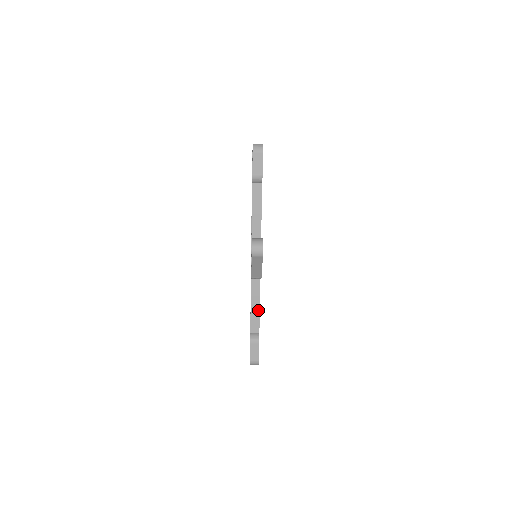
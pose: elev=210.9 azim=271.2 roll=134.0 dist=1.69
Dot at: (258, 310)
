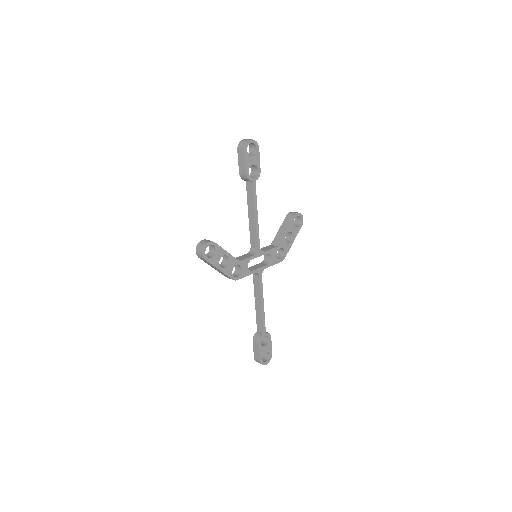
Dot at: (261, 311)
